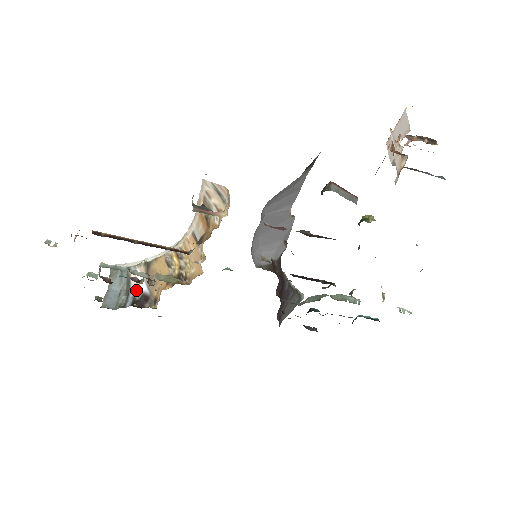
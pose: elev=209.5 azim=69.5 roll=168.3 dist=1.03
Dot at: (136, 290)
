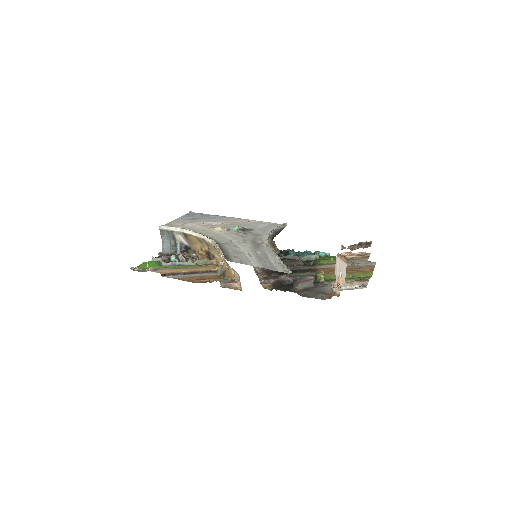
Dot at: (180, 243)
